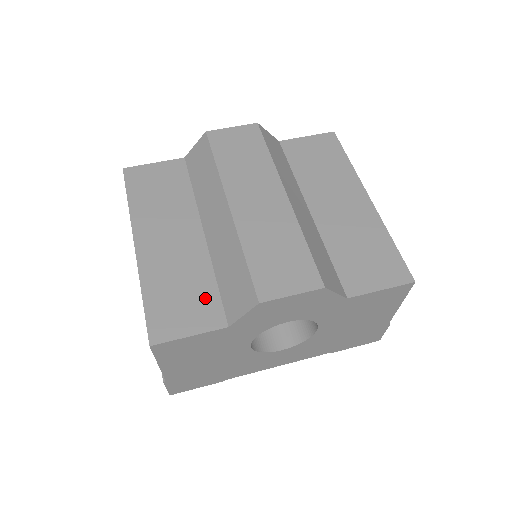
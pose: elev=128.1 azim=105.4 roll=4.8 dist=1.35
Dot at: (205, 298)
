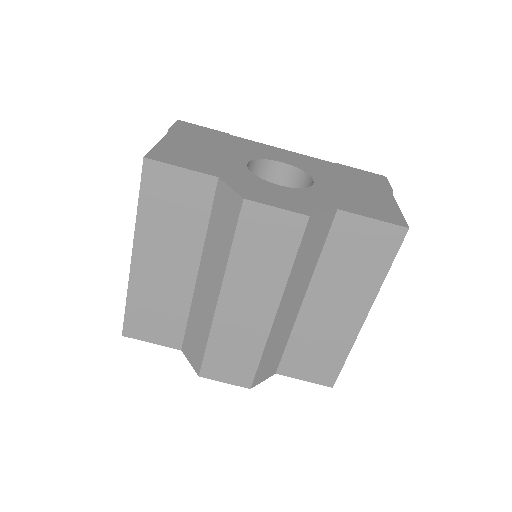
Dot at: (173, 326)
